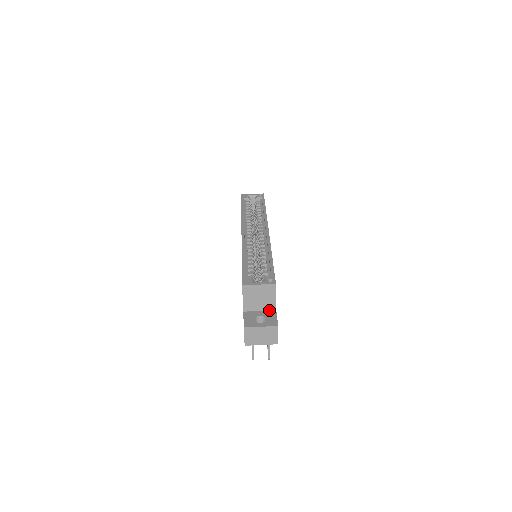
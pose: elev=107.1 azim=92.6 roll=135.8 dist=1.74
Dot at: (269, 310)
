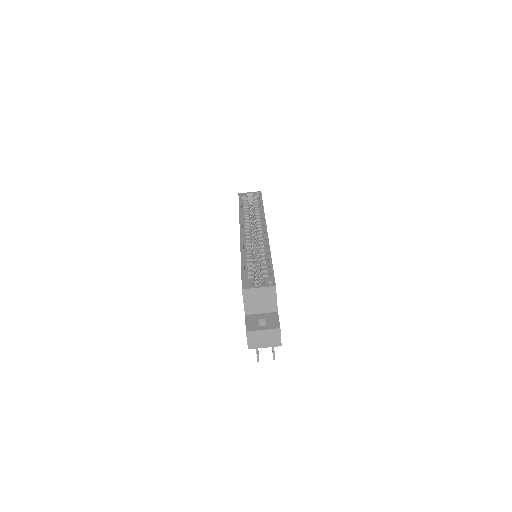
Dot at: (271, 312)
